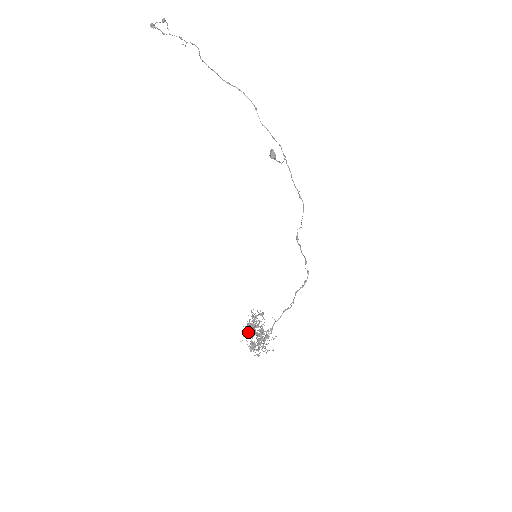
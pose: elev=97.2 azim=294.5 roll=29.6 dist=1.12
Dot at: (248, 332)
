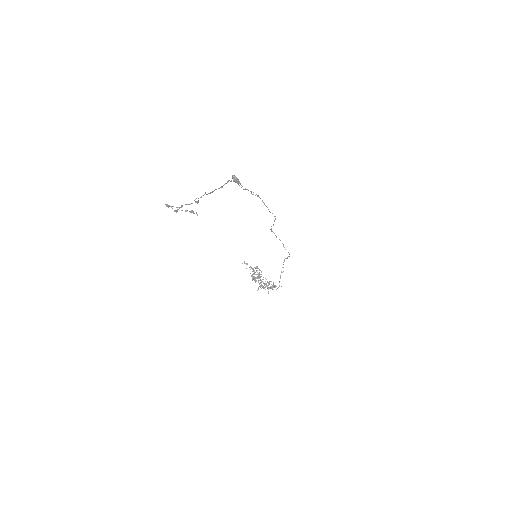
Dot at: (253, 279)
